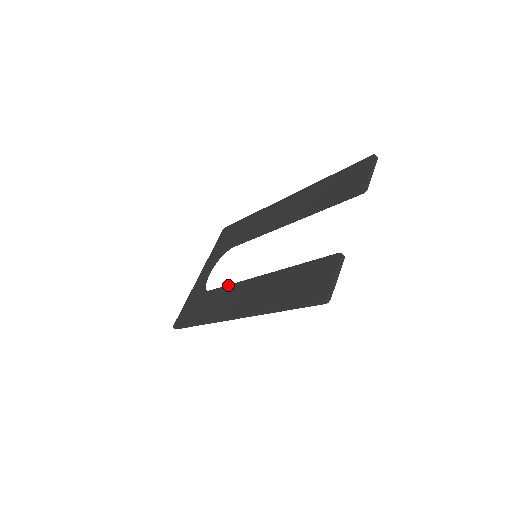
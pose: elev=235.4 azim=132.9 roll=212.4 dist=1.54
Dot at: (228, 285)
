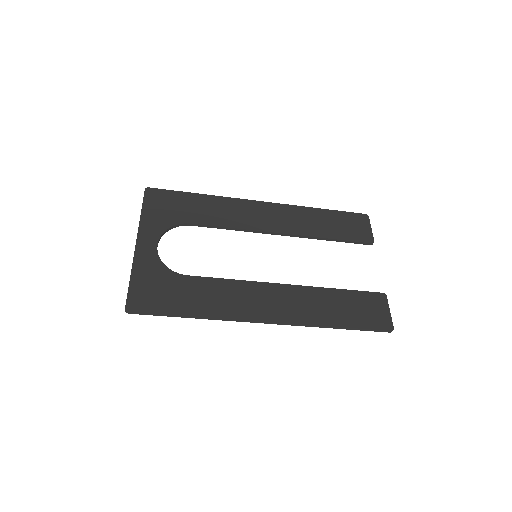
Dot at: (230, 279)
